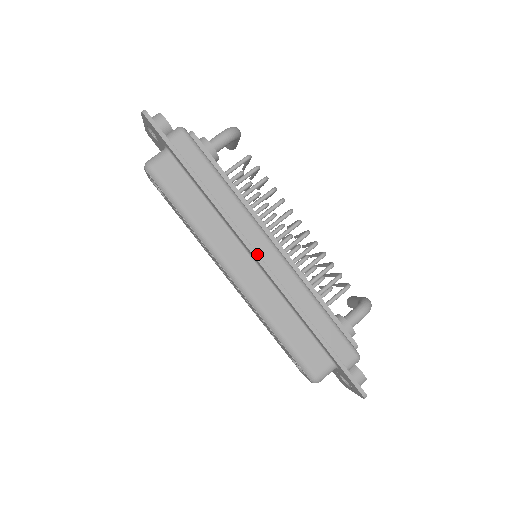
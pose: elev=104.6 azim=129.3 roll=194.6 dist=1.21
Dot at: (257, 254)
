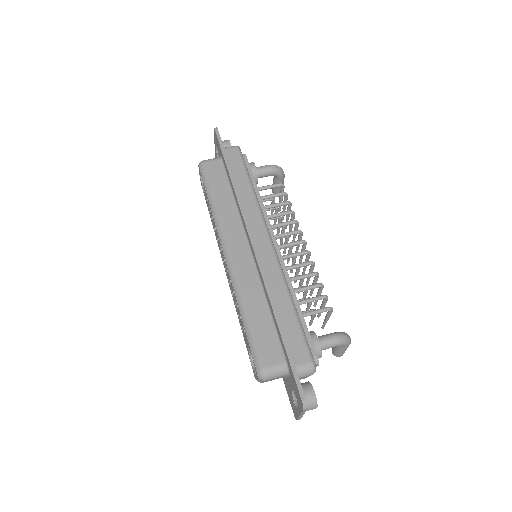
Dot at: (253, 239)
